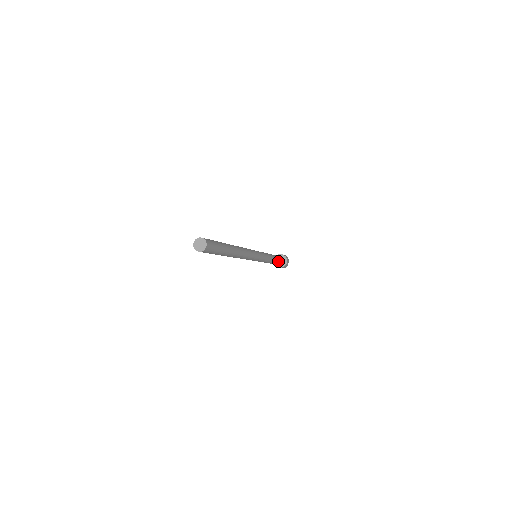
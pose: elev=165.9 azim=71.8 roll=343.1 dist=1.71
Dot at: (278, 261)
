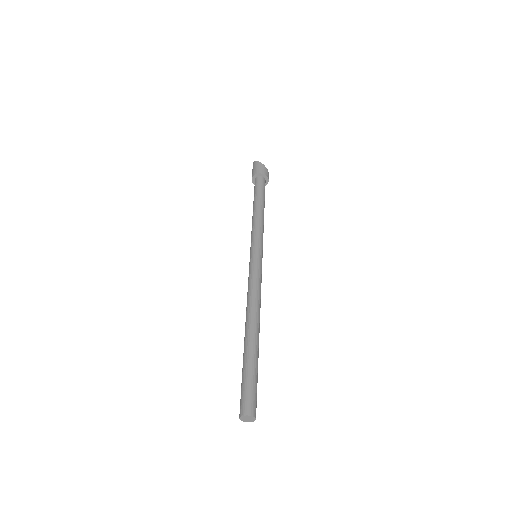
Dot at: (264, 200)
